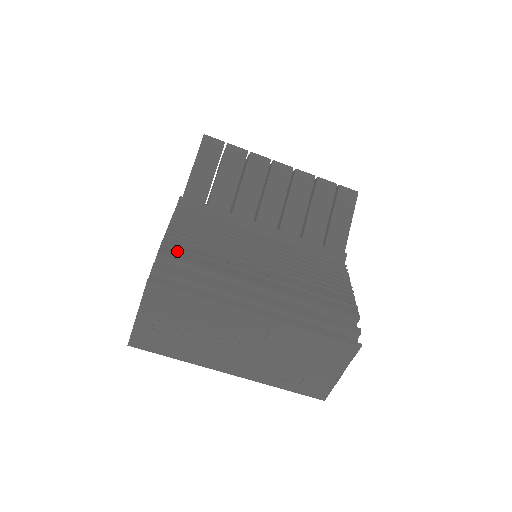
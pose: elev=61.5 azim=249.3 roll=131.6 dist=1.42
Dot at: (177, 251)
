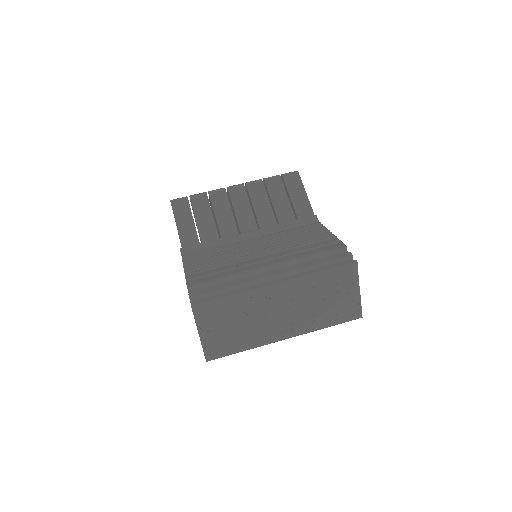
Dot at: (199, 279)
